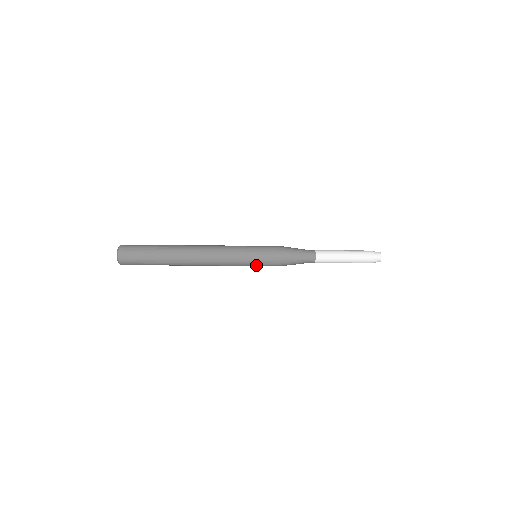
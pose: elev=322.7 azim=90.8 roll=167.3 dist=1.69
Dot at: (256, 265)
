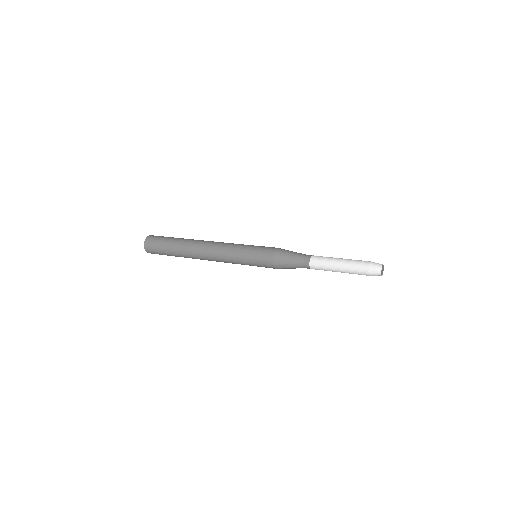
Dot at: (252, 260)
